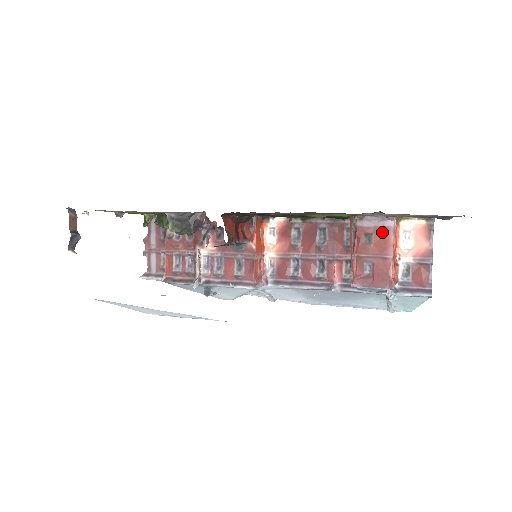
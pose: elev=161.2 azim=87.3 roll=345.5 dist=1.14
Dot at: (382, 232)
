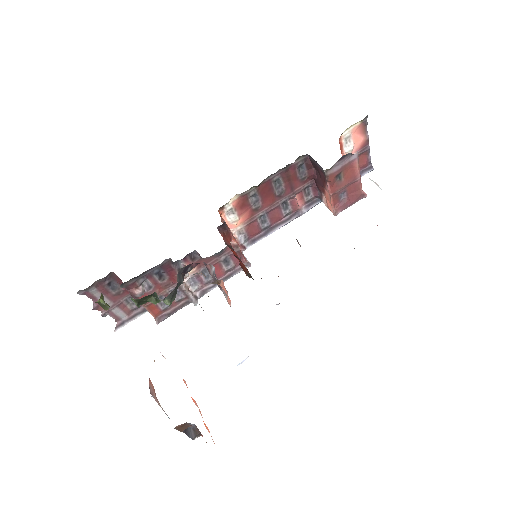
Dot at: (349, 166)
